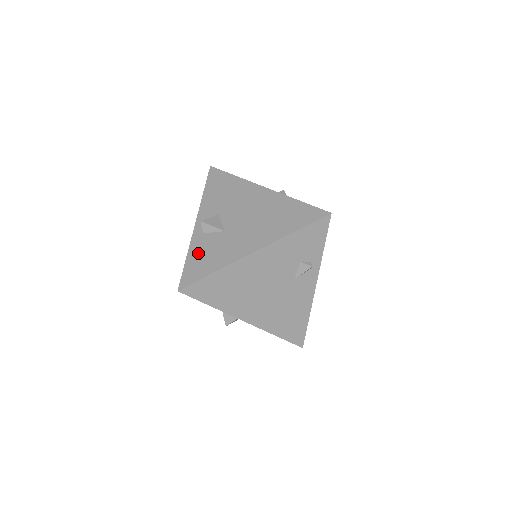
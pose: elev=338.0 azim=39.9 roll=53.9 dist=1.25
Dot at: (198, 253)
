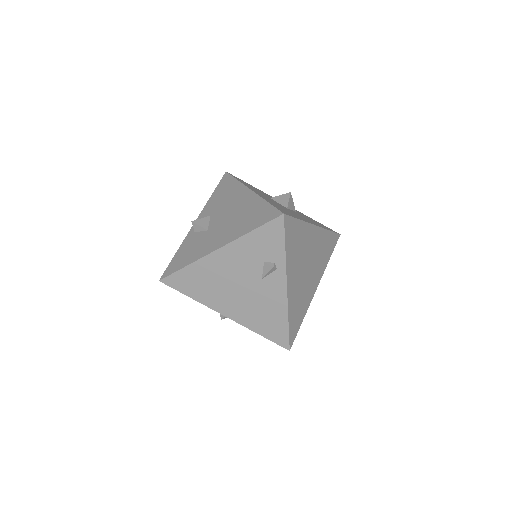
Dot at: (184, 249)
